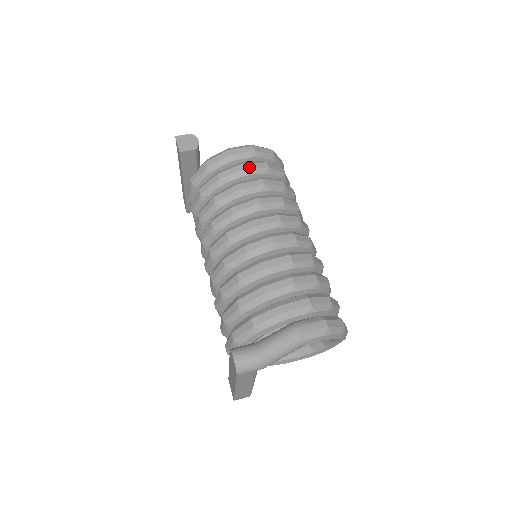
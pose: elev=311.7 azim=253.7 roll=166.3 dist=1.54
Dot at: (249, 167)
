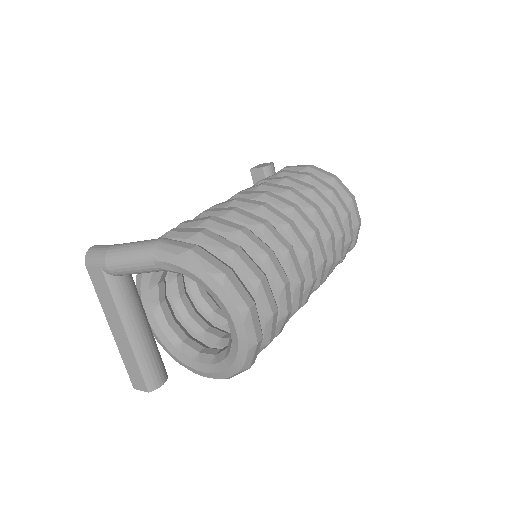
Dot at: (288, 172)
